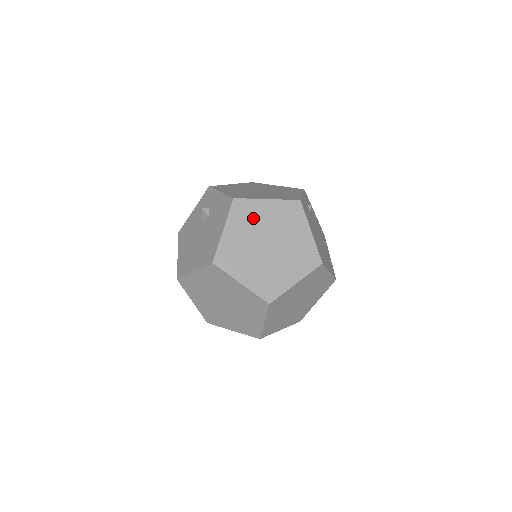
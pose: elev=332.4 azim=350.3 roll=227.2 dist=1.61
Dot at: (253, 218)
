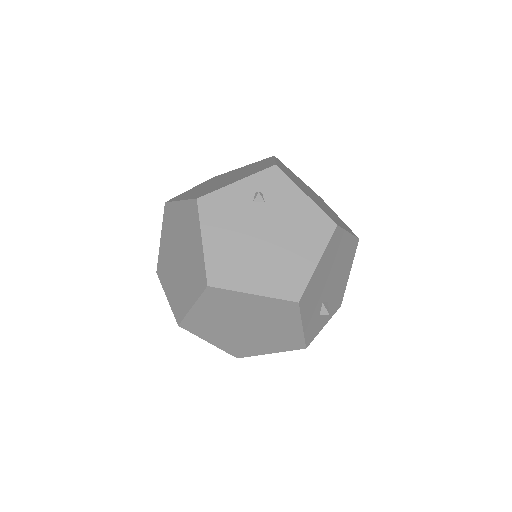
Dot at: (173, 224)
